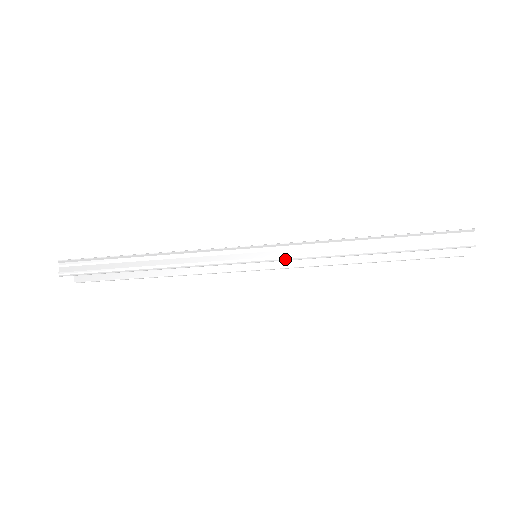
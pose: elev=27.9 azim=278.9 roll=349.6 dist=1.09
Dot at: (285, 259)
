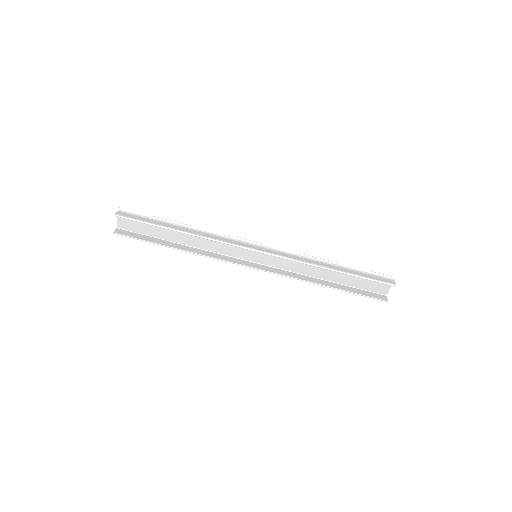
Dot at: (279, 256)
